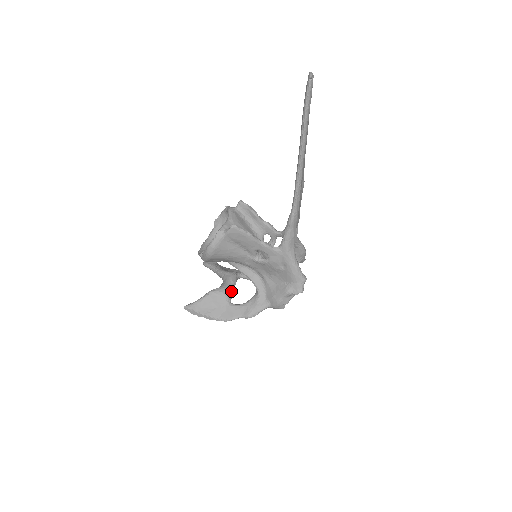
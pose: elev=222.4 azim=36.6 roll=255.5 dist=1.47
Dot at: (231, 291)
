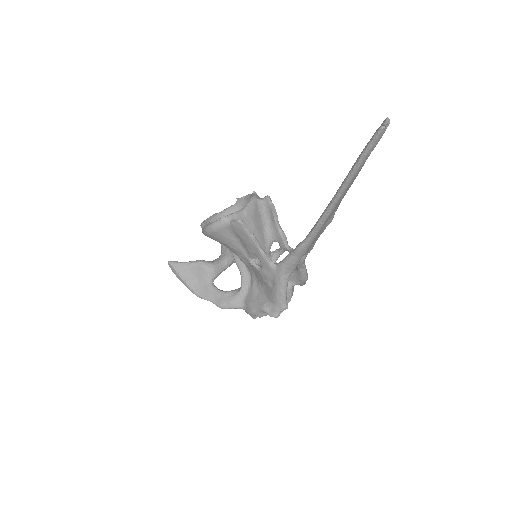
Dot at: (219, 272)
